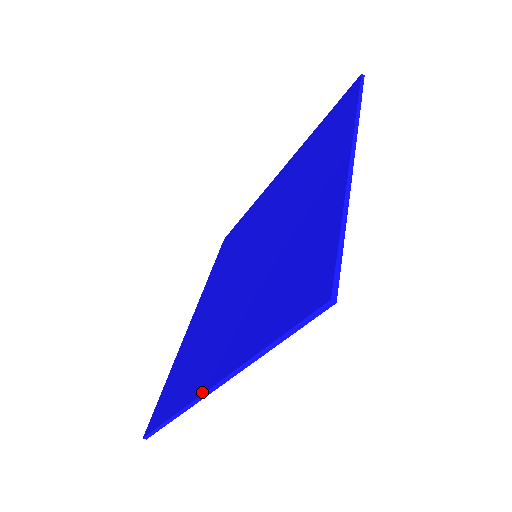
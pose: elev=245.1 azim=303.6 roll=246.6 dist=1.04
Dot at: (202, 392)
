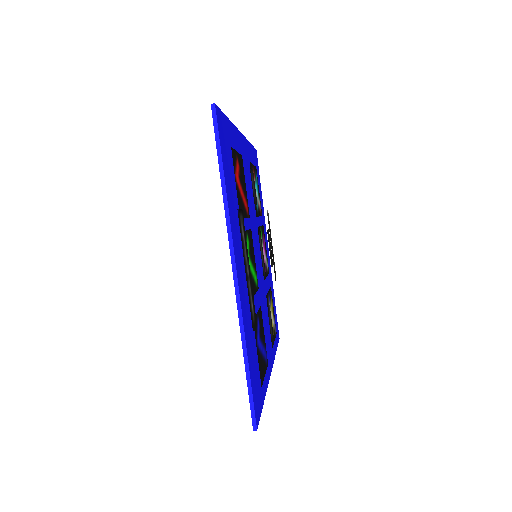
Dot at: occluded
